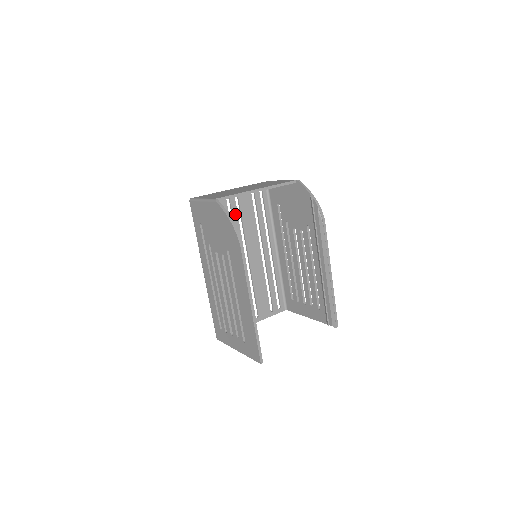
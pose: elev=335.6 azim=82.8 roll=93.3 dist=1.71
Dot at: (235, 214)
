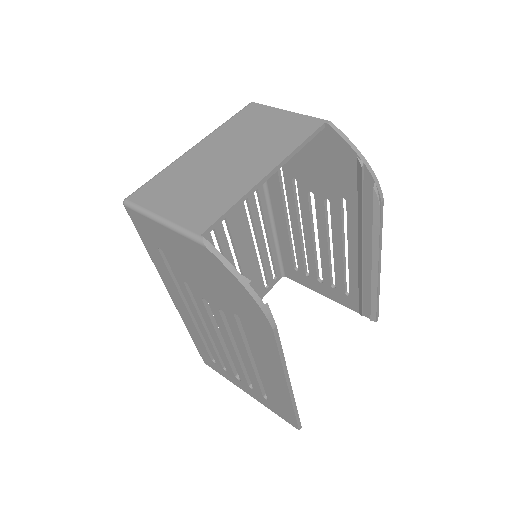
Dot at: occluded
